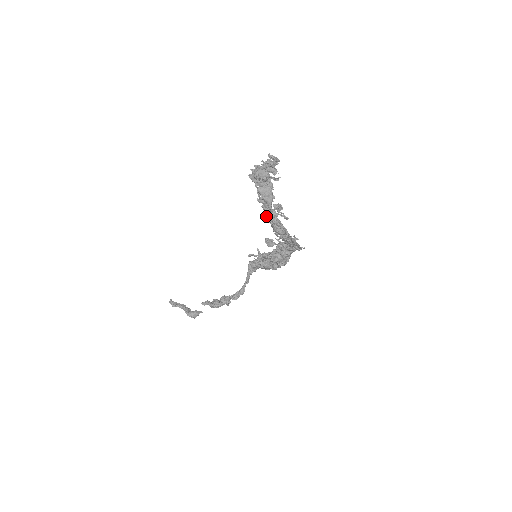
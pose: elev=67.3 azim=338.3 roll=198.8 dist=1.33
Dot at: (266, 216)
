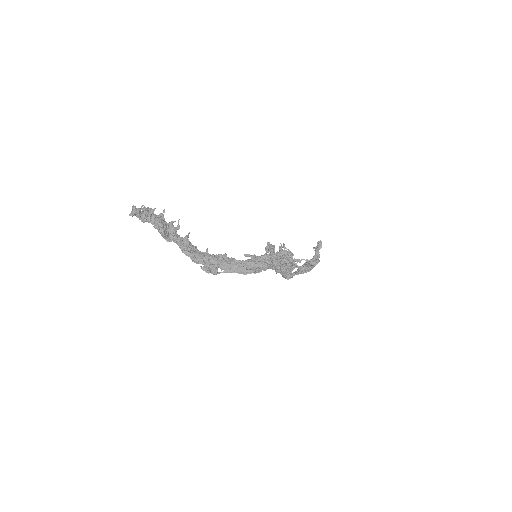
Dot at: occluded
